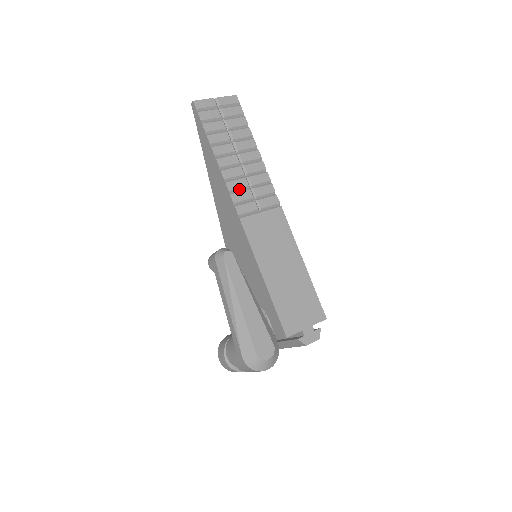
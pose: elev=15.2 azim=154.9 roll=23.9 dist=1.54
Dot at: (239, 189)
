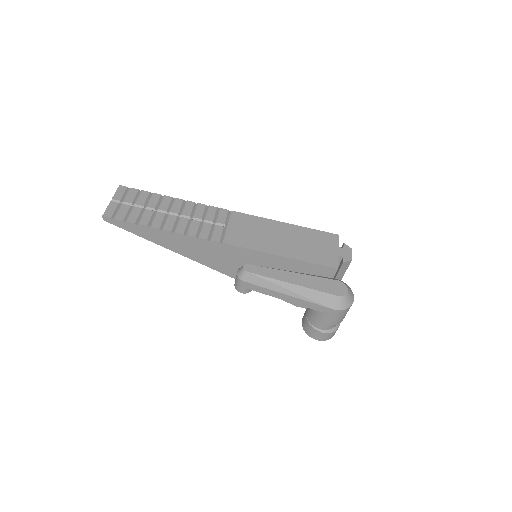
Dot at: (198, 229)
